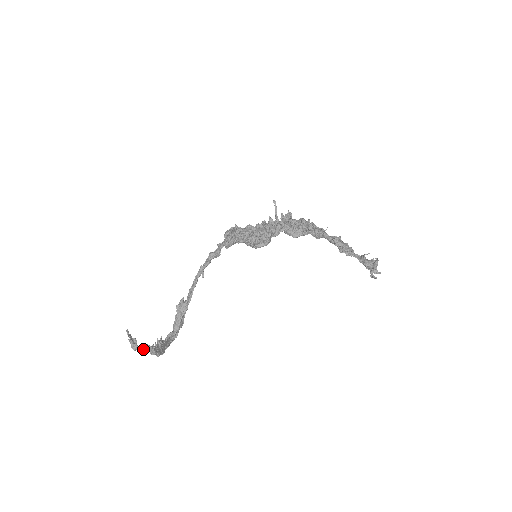
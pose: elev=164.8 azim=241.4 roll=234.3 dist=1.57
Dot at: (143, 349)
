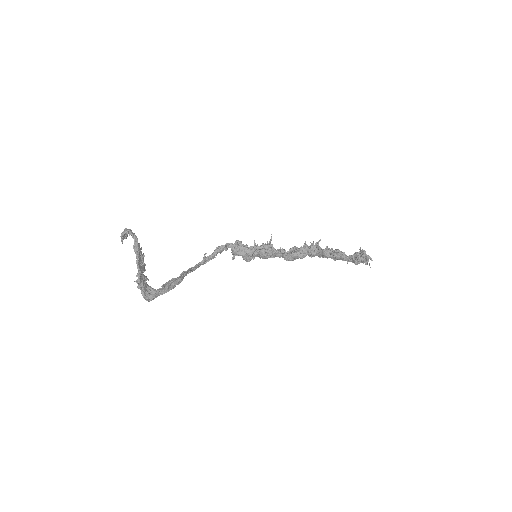
Dot at: (131, 234)
